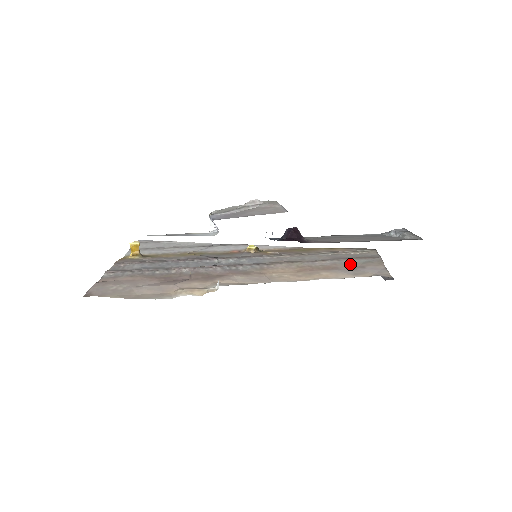
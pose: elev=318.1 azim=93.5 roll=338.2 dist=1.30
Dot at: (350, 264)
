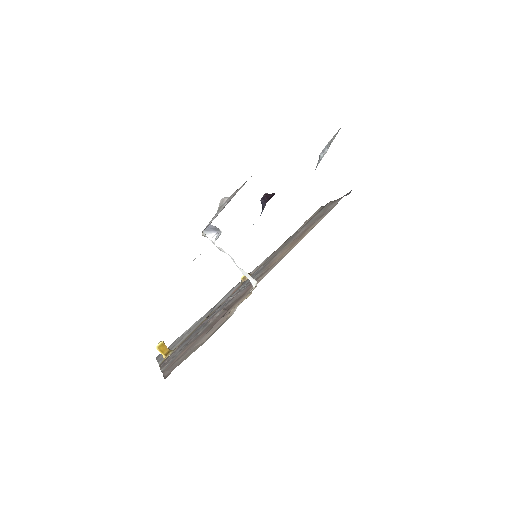
Dot at: (317, 217)
